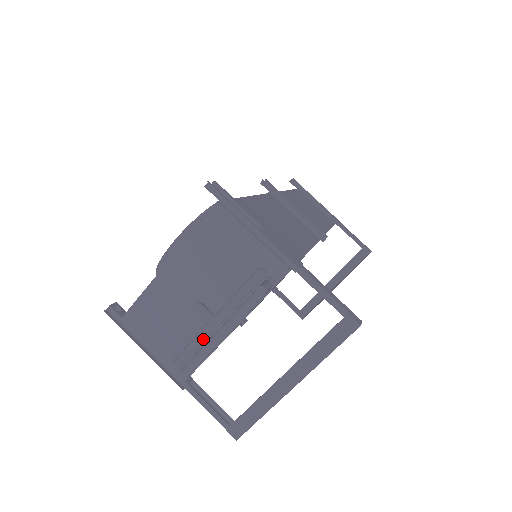
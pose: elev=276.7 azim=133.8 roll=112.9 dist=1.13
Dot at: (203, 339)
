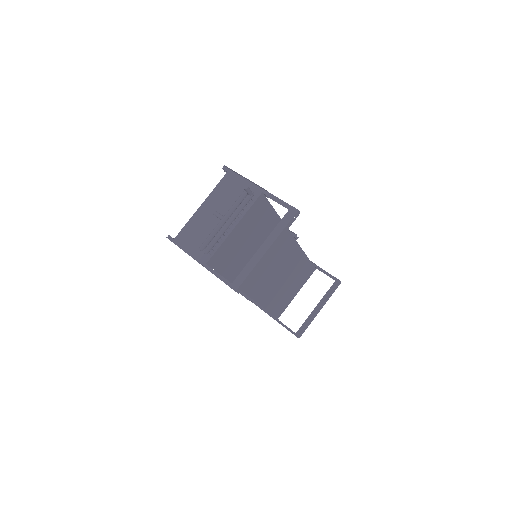
Dot at: (218, 228)
